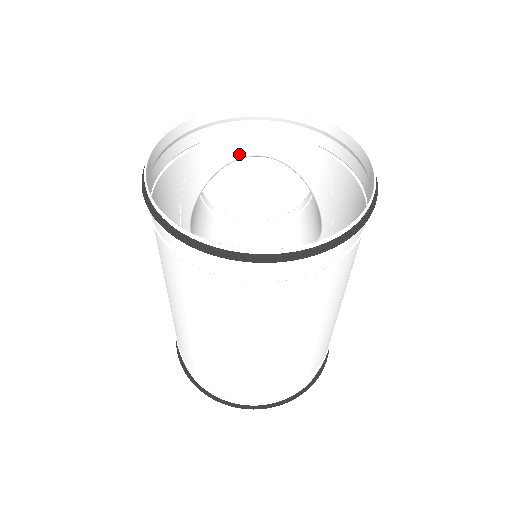
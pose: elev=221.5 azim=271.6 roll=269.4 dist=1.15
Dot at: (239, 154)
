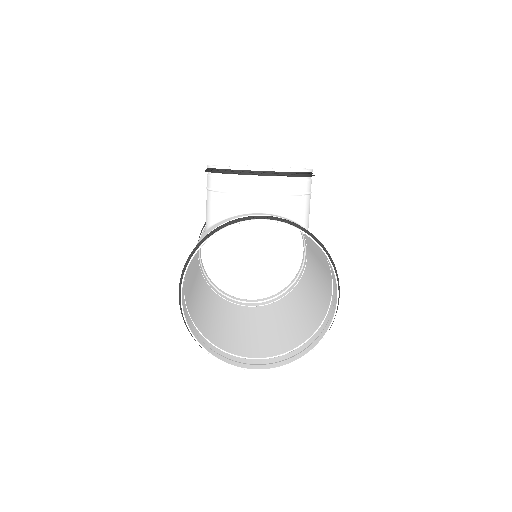
Dot at: (245, 214)
